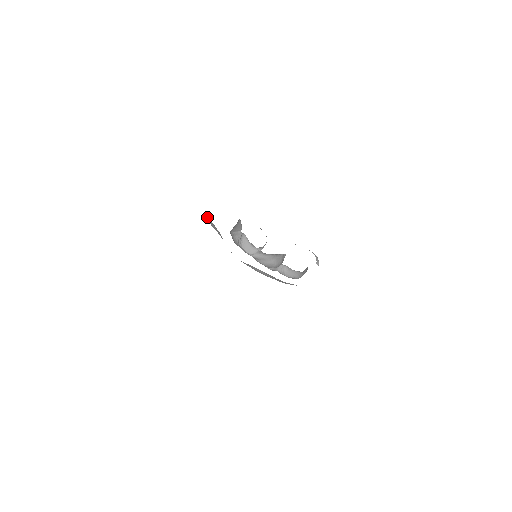
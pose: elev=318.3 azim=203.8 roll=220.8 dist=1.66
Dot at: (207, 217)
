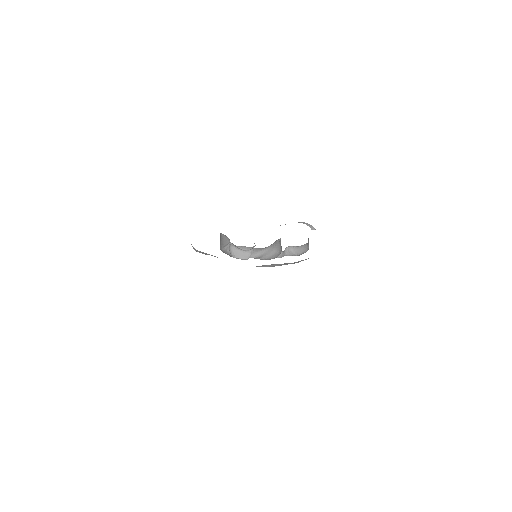
Dot at: occluded
